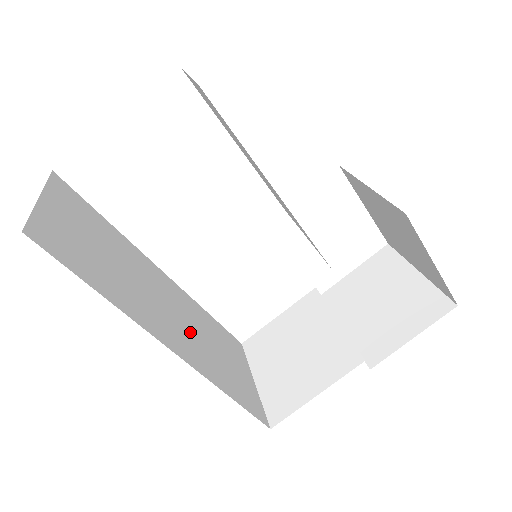
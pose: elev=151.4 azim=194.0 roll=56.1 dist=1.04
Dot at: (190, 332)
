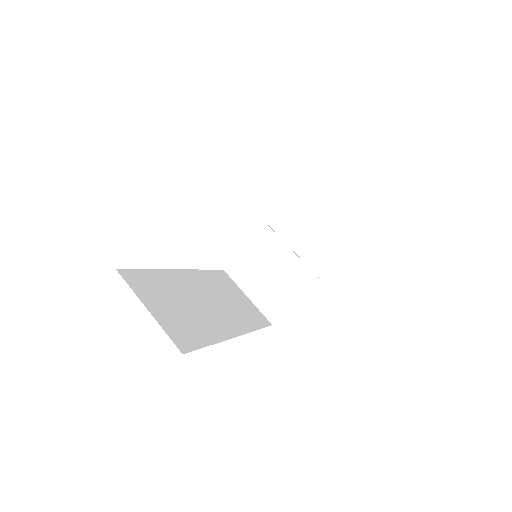
Dot at: (223, 306)
